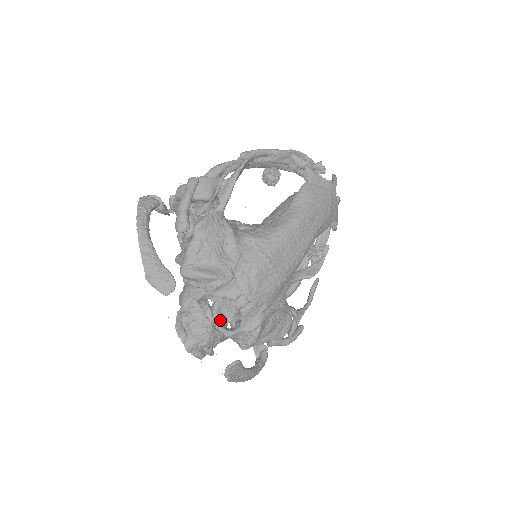
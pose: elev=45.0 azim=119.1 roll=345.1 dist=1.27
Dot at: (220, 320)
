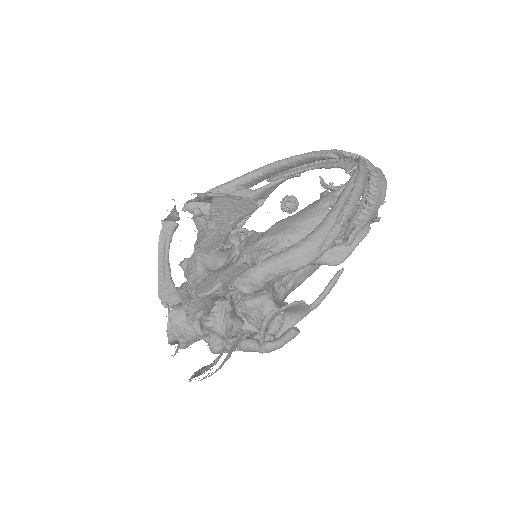
Dot at: occluded
